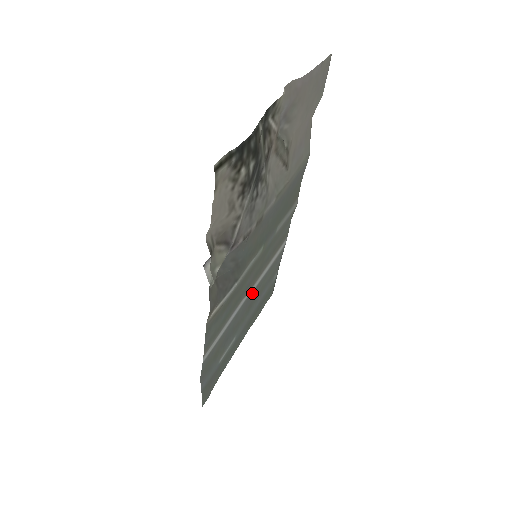
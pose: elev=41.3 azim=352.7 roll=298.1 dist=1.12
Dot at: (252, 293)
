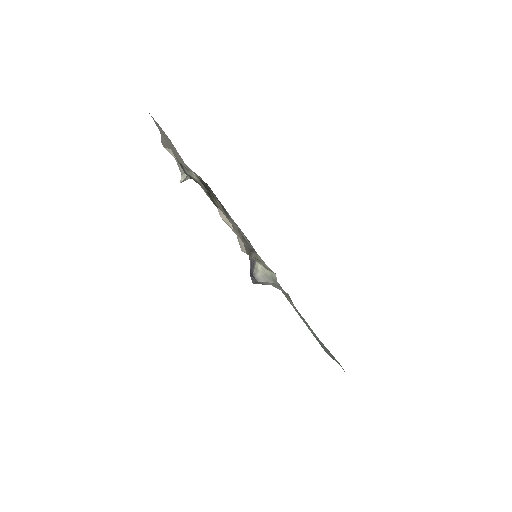
Dot at: occluded
